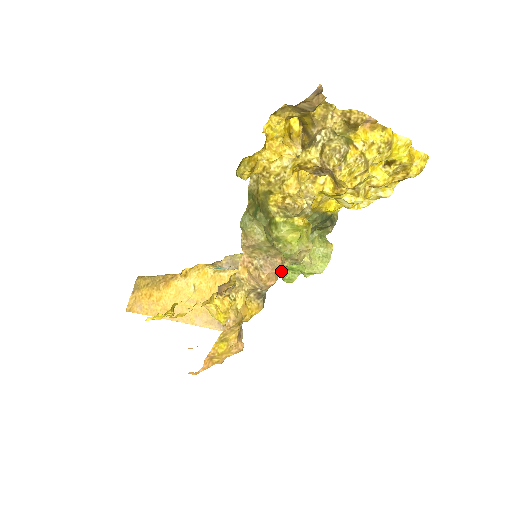
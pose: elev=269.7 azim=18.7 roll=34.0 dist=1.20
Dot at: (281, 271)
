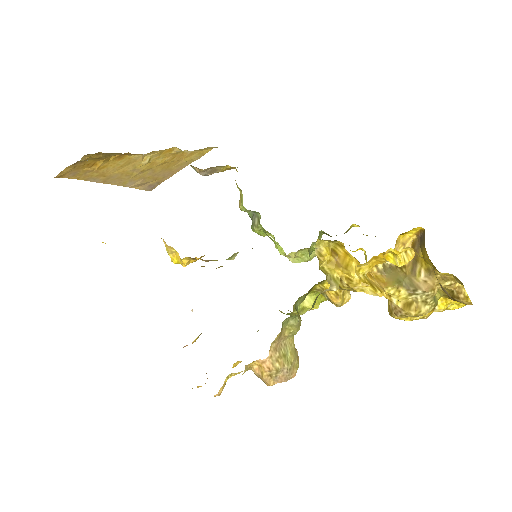
Dot at: (257, 223)
